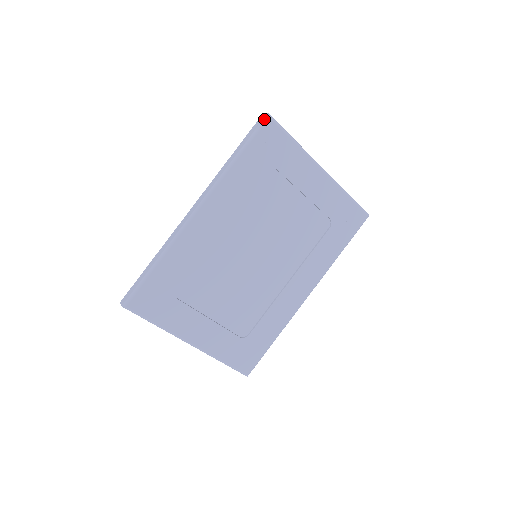
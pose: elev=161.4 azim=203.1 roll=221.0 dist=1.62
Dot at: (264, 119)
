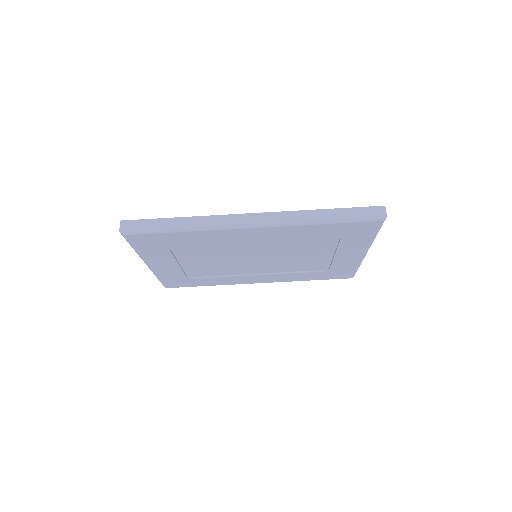
Dot at: (379, 218)
